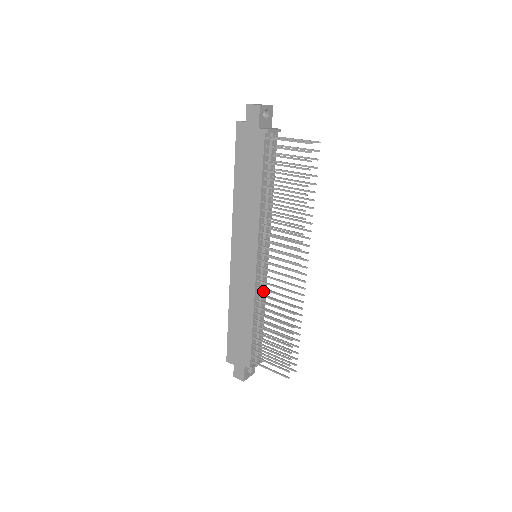
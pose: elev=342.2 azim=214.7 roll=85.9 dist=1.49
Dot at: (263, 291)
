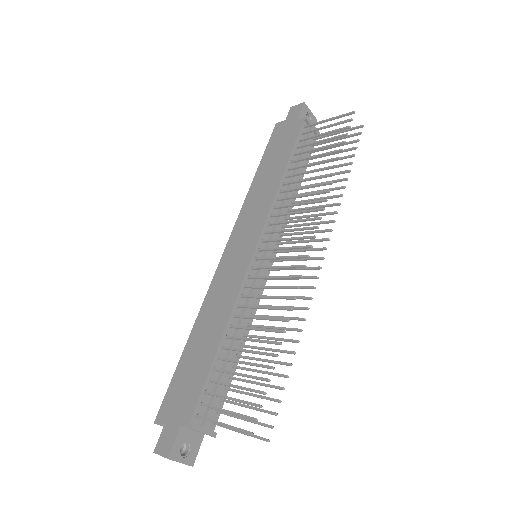
Dot at: (252, 301)
